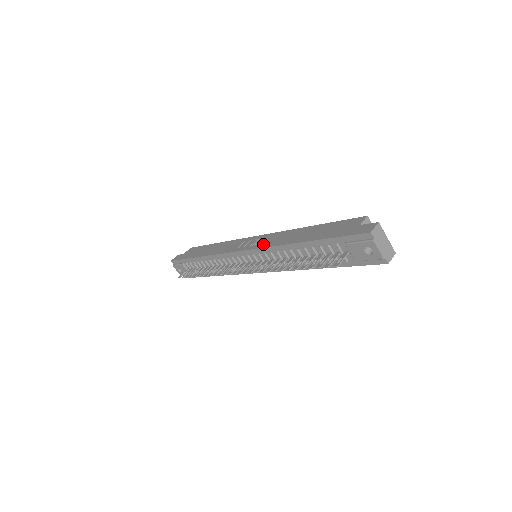
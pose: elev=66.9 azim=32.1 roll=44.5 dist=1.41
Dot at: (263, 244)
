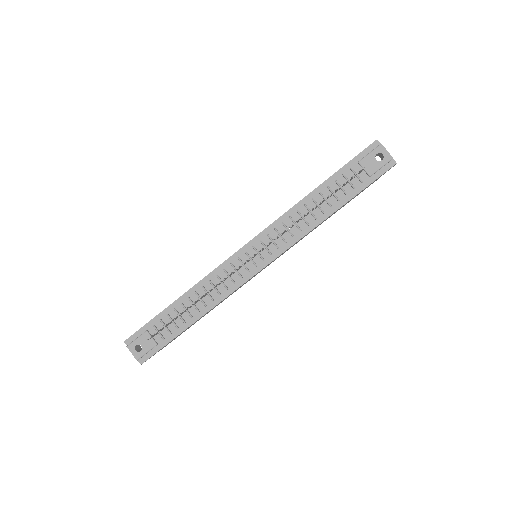
Dot at: (268, 226)
